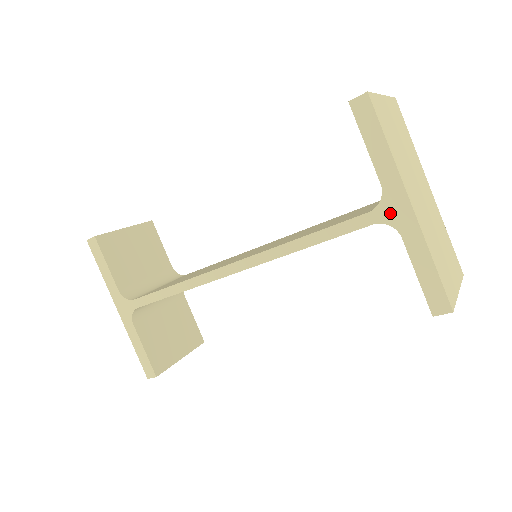
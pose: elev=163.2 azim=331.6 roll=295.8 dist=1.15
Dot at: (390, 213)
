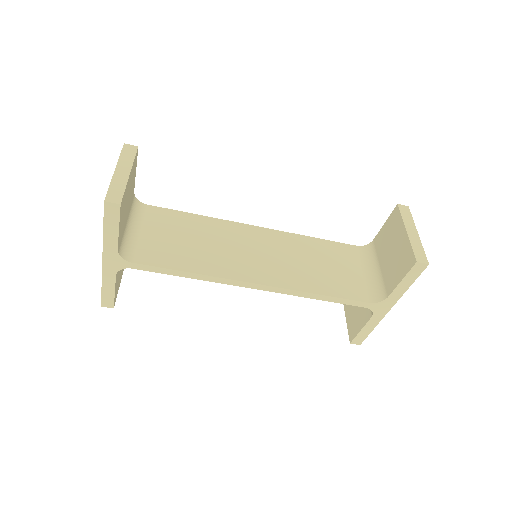
Dot at: (378, 308)
